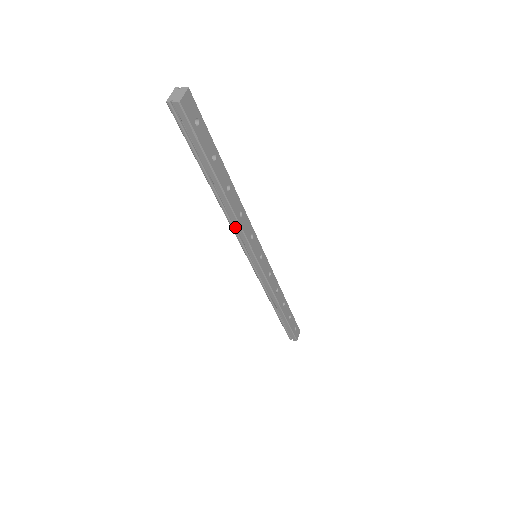
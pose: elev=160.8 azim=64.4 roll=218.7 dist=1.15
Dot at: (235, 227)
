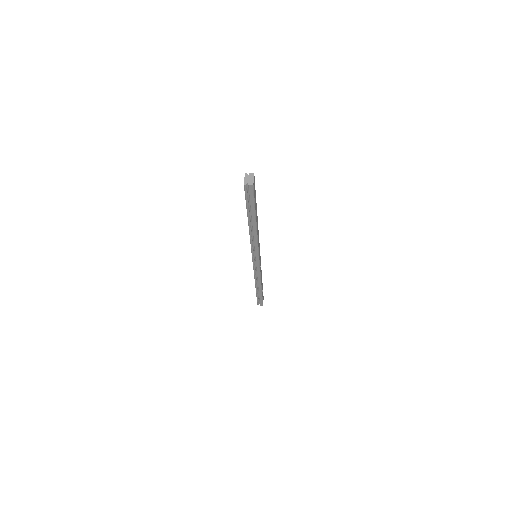
Dot at: (252, 242)
